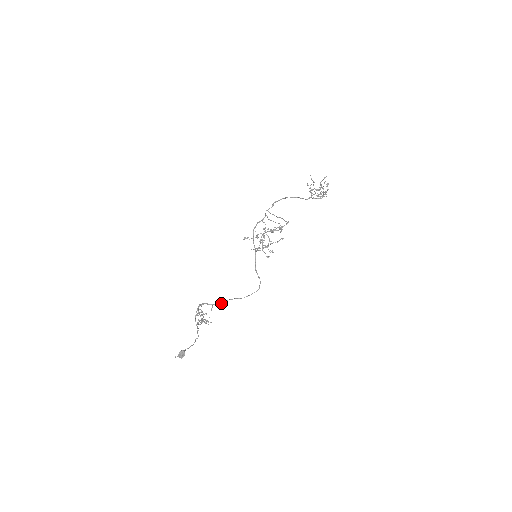
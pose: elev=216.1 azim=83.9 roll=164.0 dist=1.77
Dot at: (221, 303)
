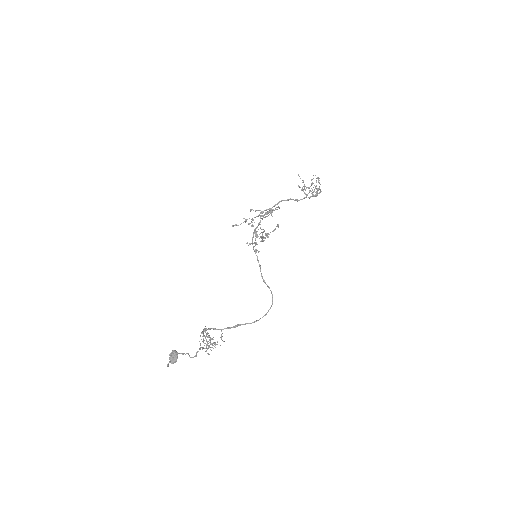
Dot at: (232, 327)
